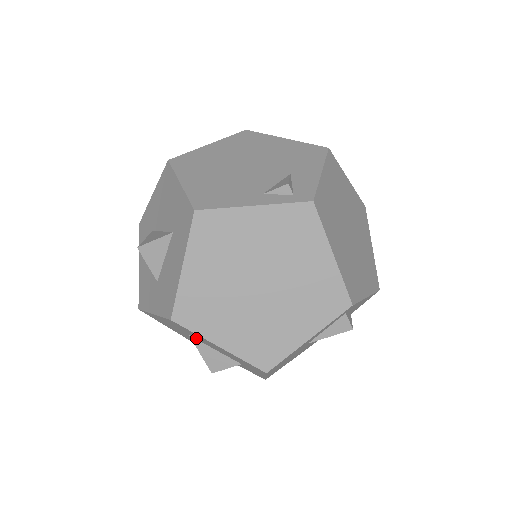
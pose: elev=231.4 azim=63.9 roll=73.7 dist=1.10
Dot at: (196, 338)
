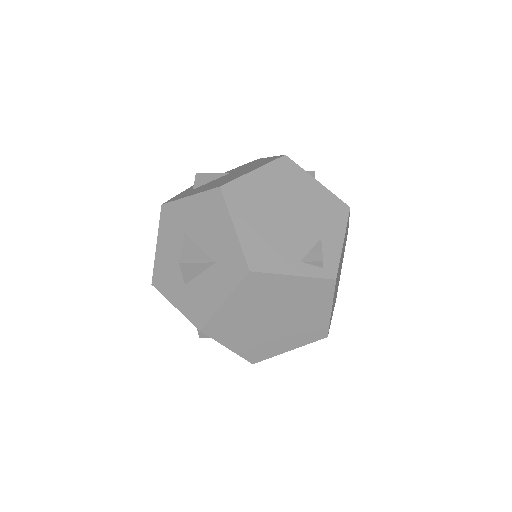
Dot at: occluded
